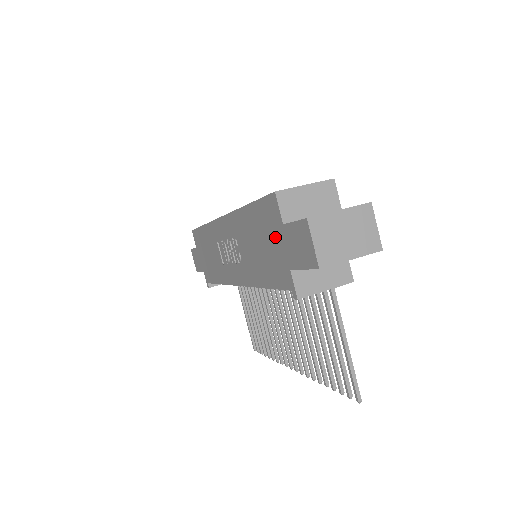
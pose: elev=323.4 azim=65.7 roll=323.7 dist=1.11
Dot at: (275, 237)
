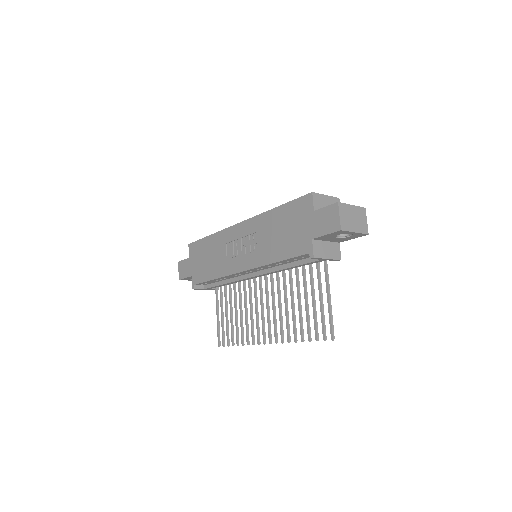
Dot at: (303, 221)
